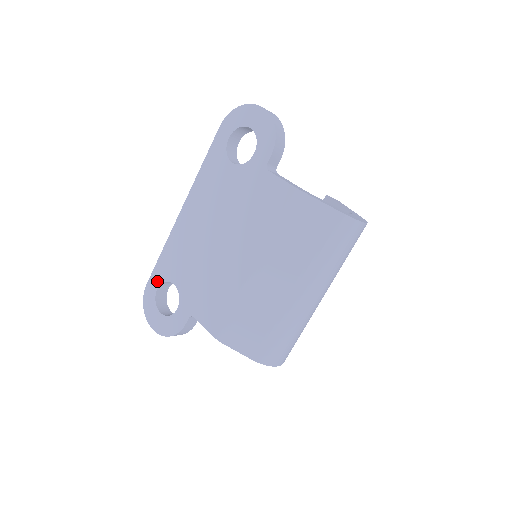
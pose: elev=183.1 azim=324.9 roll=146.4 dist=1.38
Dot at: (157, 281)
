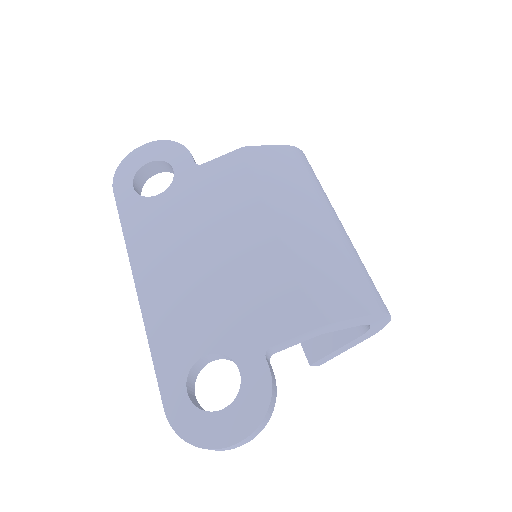
Dot at: (177, 385)
